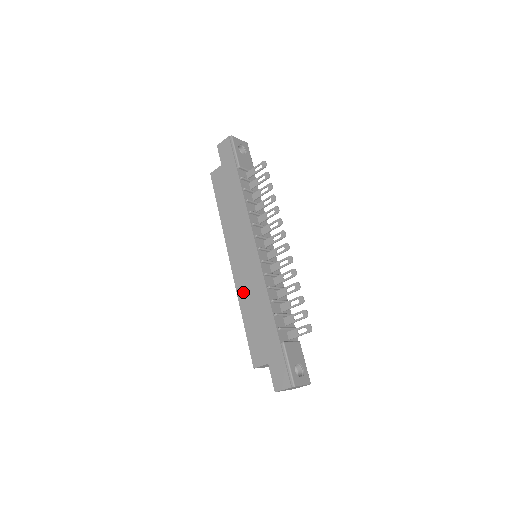
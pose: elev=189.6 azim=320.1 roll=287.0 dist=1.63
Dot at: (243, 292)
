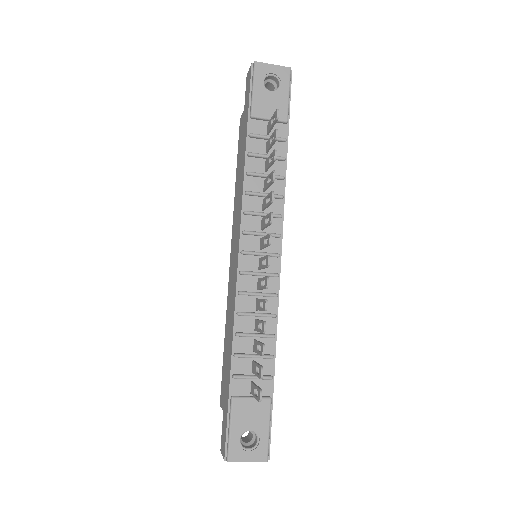
Dot at: (228, 304)
